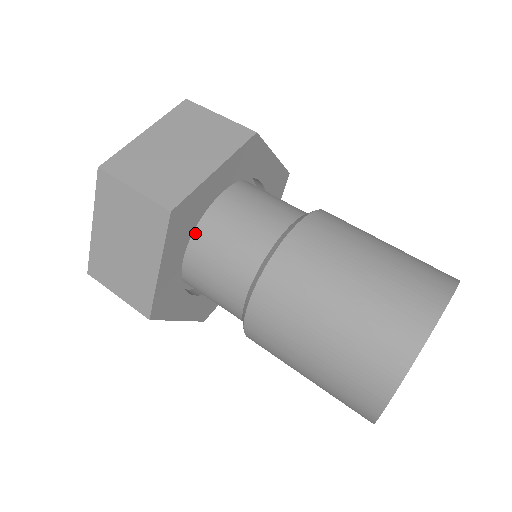
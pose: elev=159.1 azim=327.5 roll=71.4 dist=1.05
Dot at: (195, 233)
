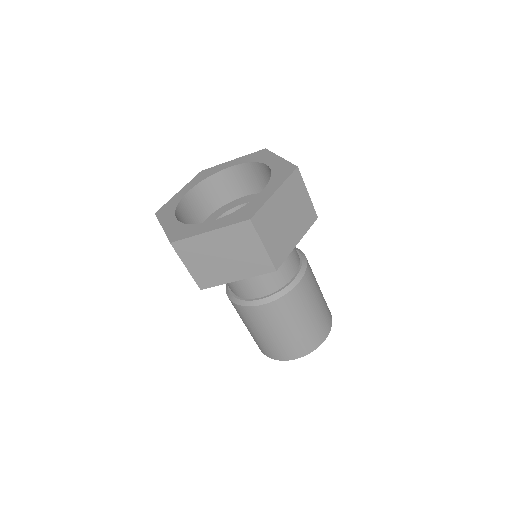
Dot at: occluded
